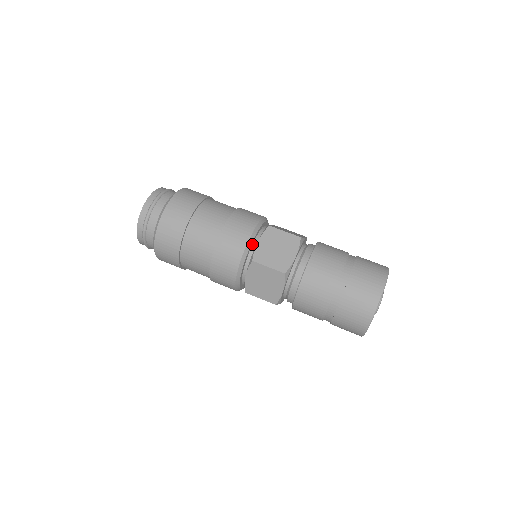
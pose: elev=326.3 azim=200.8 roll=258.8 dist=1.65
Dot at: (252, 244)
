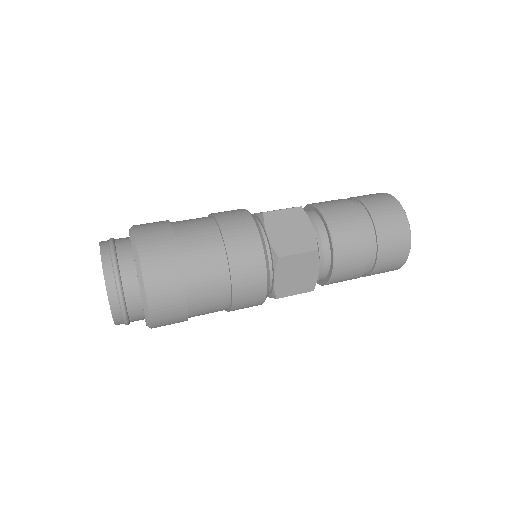
Dot at: occluded
